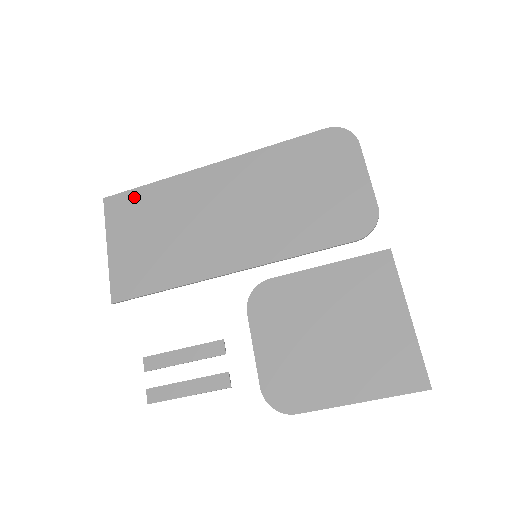
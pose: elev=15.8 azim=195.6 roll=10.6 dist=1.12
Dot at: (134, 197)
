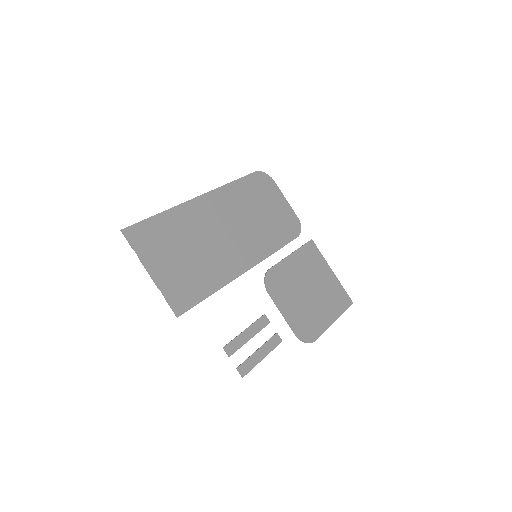
Dot at: (151, 226)
